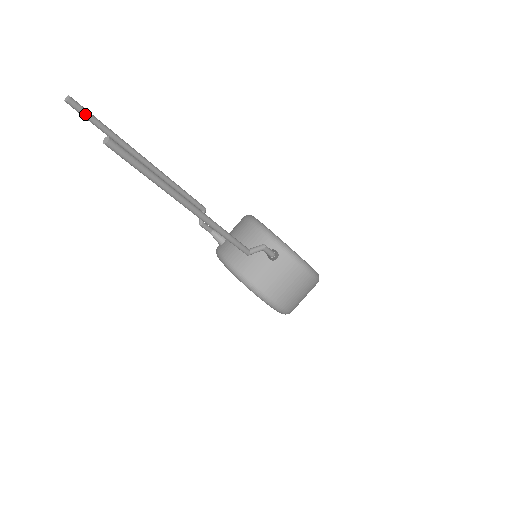
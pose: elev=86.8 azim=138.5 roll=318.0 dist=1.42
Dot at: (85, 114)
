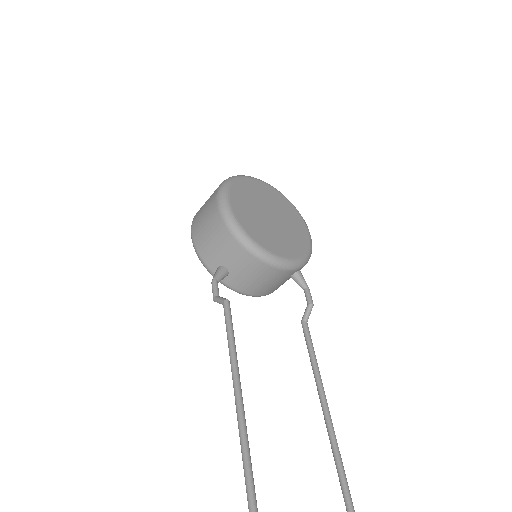
Dot at: out of frame
